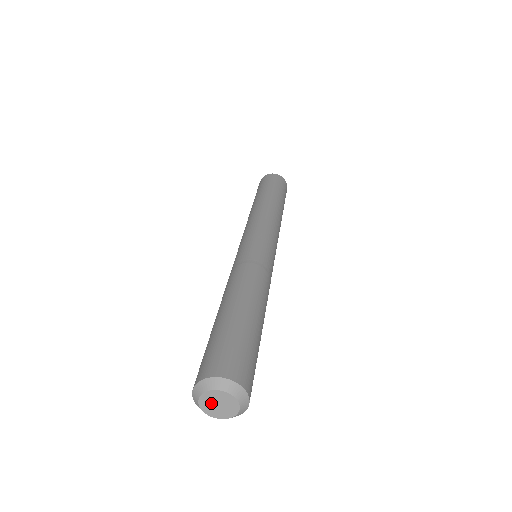
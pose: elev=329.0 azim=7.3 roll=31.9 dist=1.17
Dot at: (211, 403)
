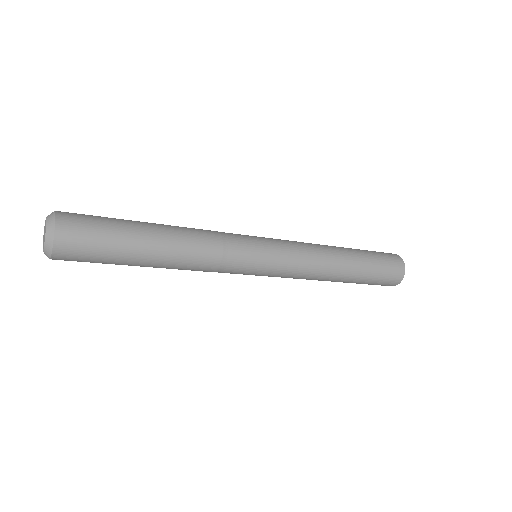
Dot at: occluded
